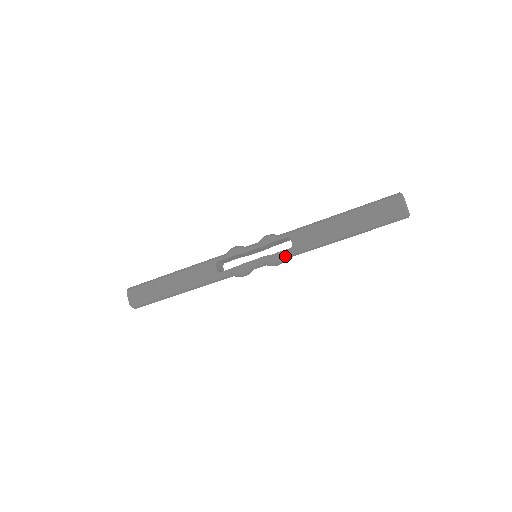
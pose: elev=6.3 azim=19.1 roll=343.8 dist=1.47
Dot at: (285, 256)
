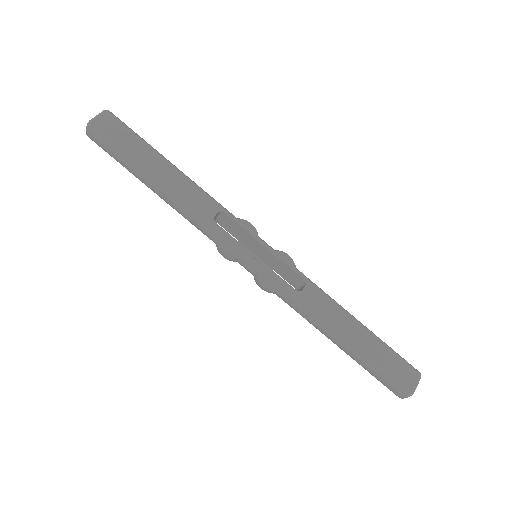
Dot at: (283, 290)
